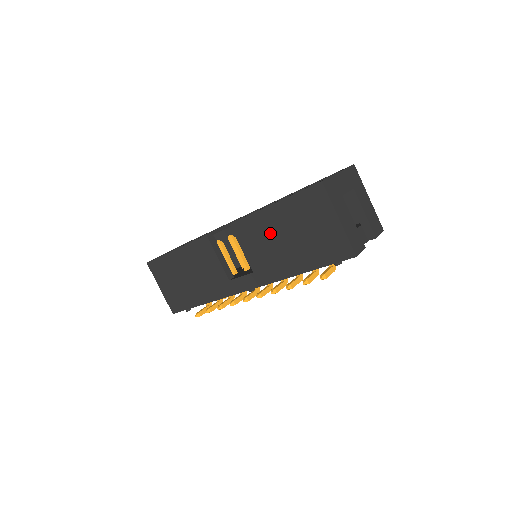
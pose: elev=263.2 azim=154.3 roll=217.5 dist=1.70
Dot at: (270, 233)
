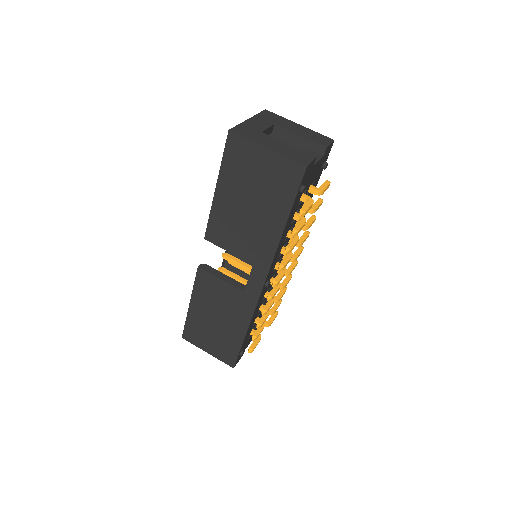
Dot at: (234, 216)
